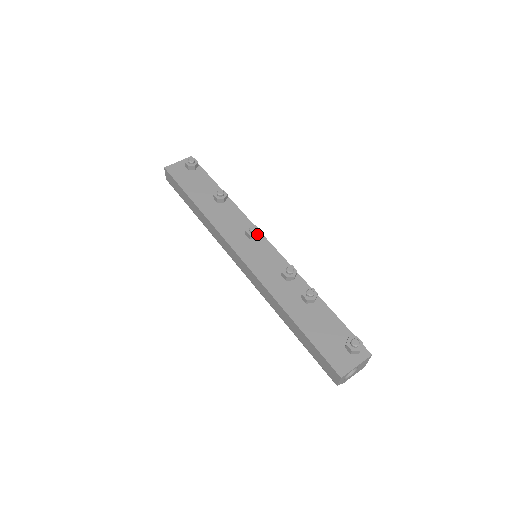
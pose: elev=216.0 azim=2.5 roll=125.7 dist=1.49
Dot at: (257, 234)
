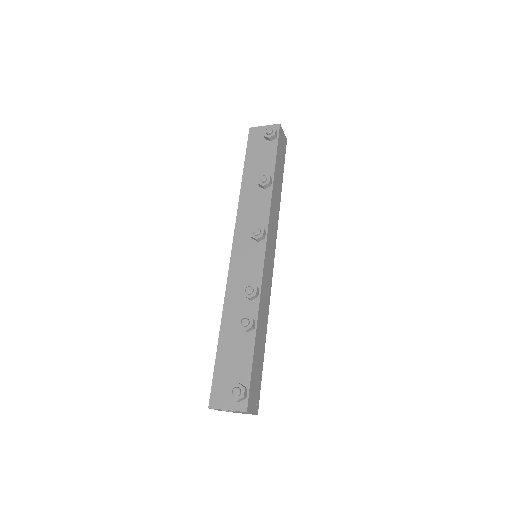
Dot at: (257, 238)
